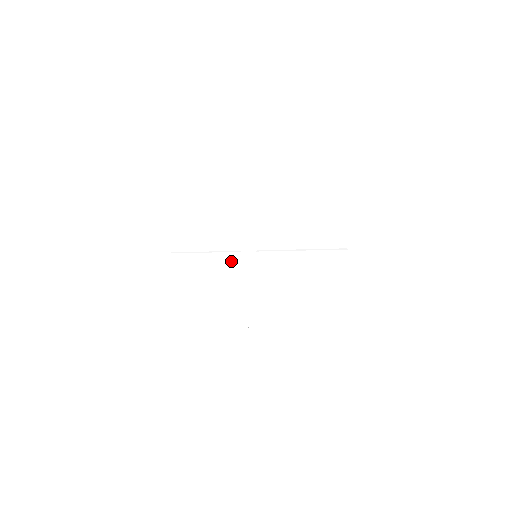
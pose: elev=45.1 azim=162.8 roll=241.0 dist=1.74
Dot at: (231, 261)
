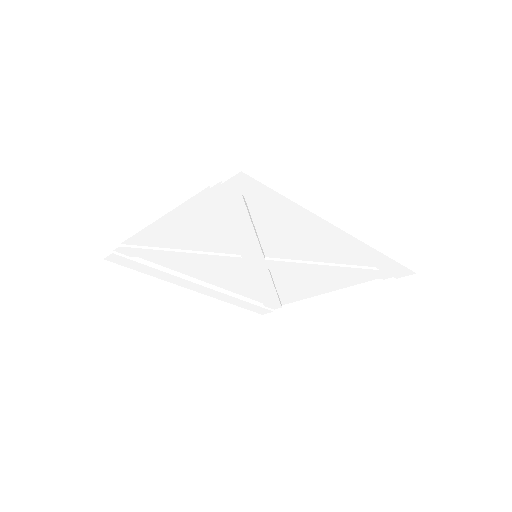
Dot at: (222, 261)
